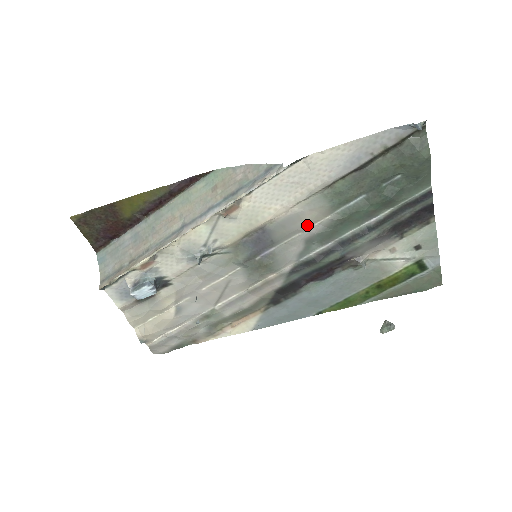
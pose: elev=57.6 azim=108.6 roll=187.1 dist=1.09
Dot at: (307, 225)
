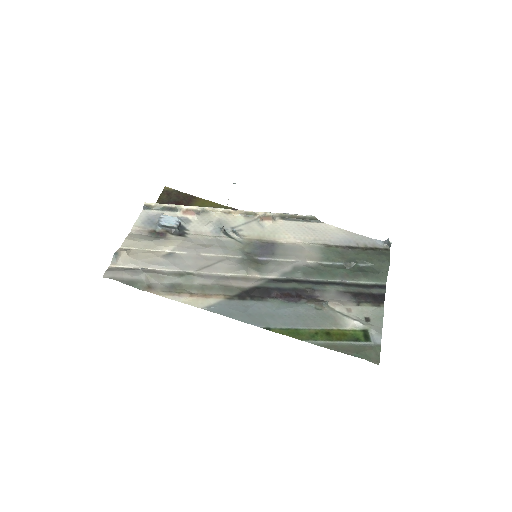
Dot at: (302, 257)
